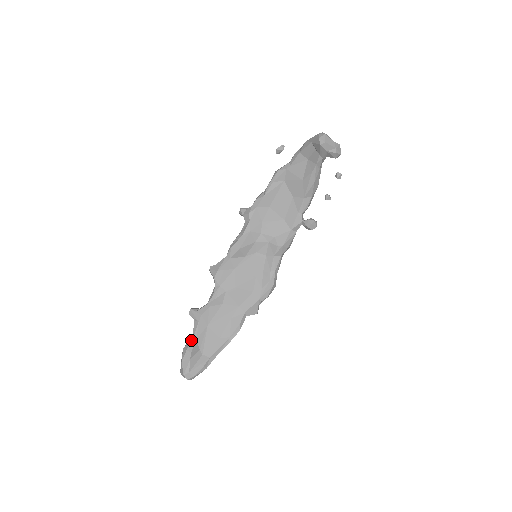
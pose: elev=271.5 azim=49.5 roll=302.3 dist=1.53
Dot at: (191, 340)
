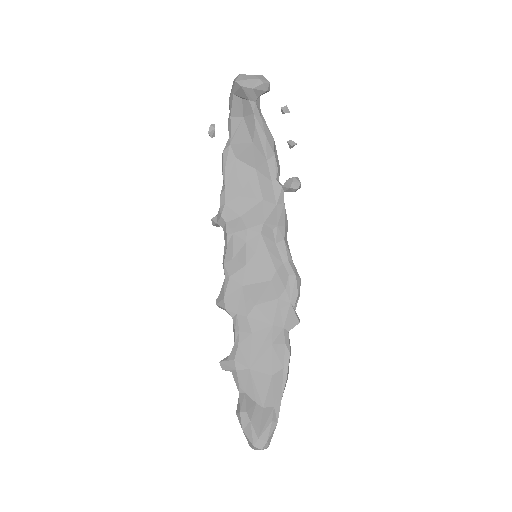
Dot at: (239, 397)
